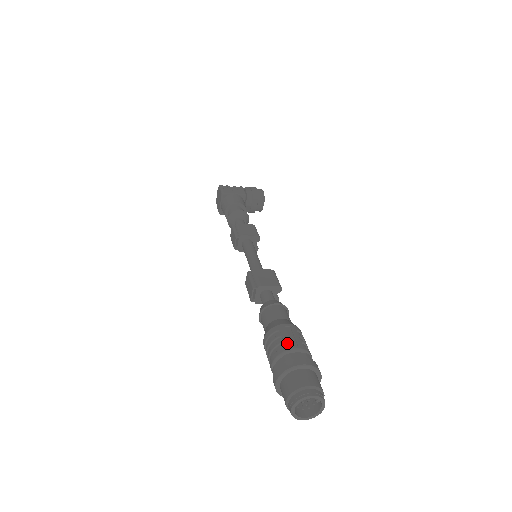
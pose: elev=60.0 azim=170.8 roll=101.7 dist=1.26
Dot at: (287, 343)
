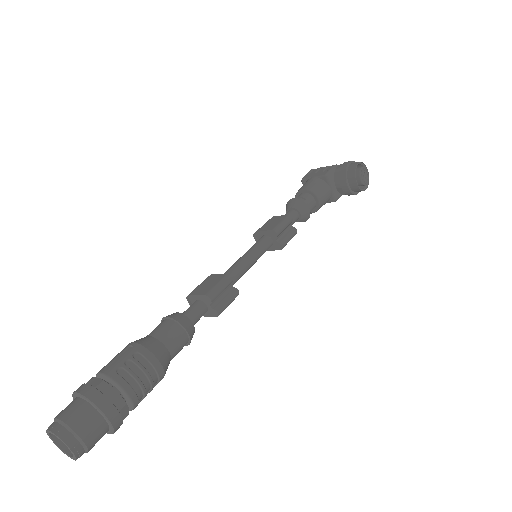
Dot at: occluded
